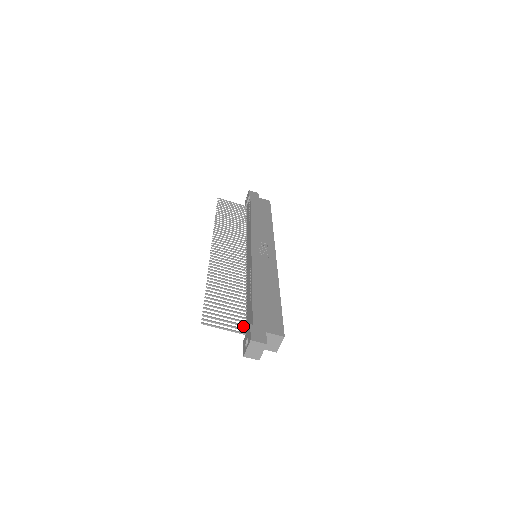
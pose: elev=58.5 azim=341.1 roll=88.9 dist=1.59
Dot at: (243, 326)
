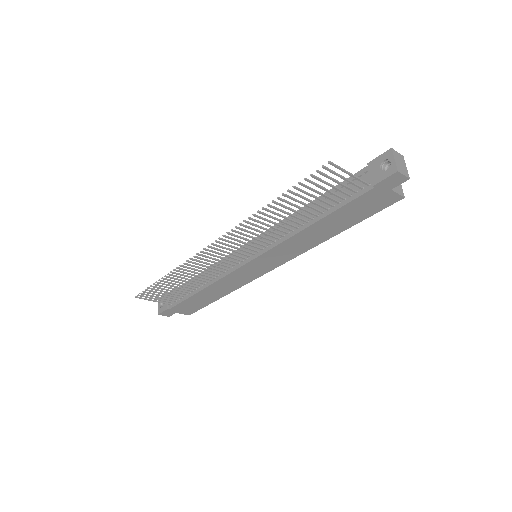
Dot at: (353, 191)
